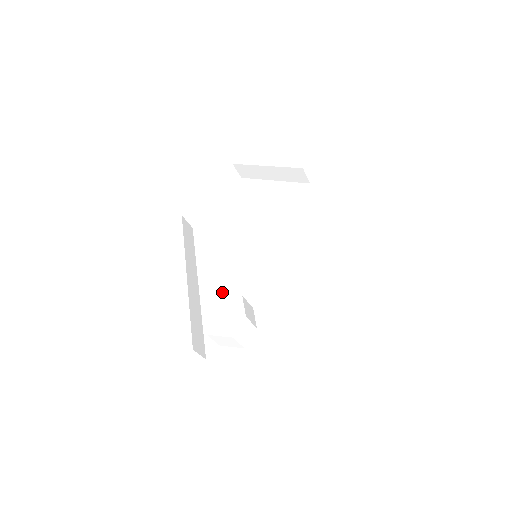
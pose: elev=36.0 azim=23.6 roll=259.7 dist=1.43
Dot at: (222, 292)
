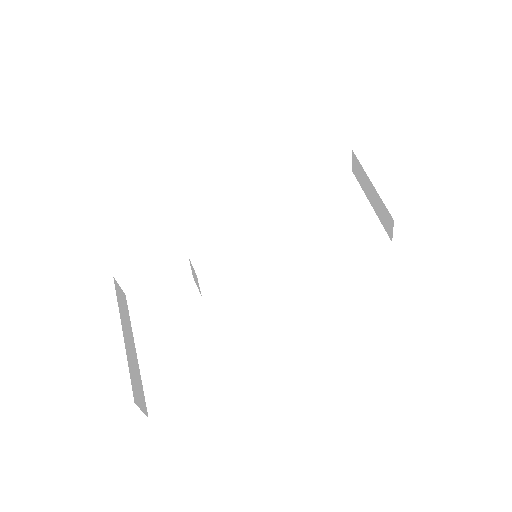
Dot at: (204, 255)
